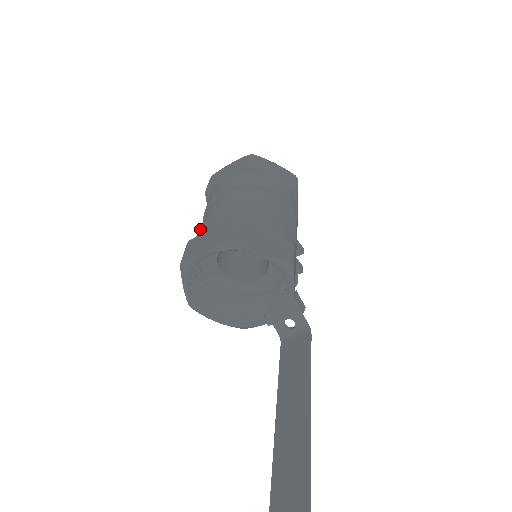
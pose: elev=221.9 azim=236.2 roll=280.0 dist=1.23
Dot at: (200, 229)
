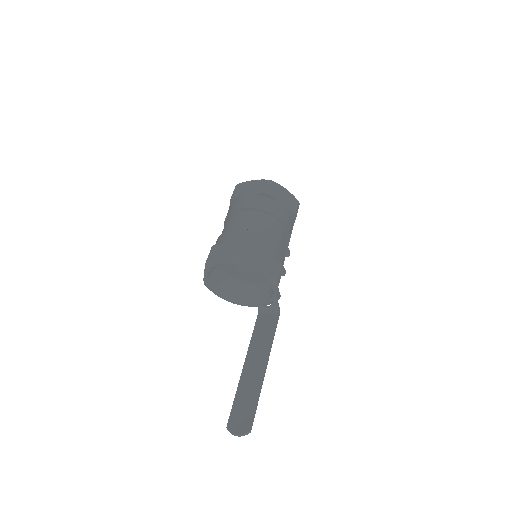
Dot at: (223, 236)
